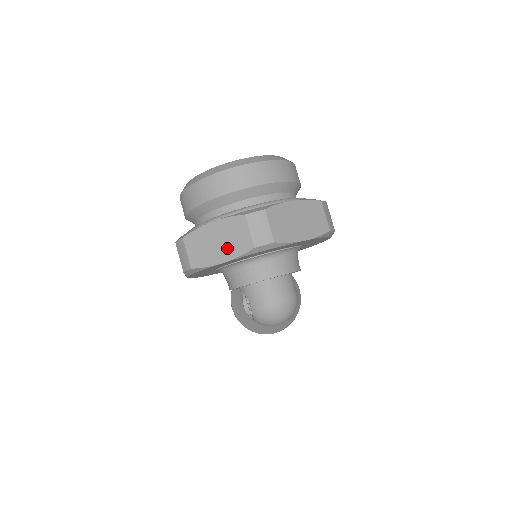
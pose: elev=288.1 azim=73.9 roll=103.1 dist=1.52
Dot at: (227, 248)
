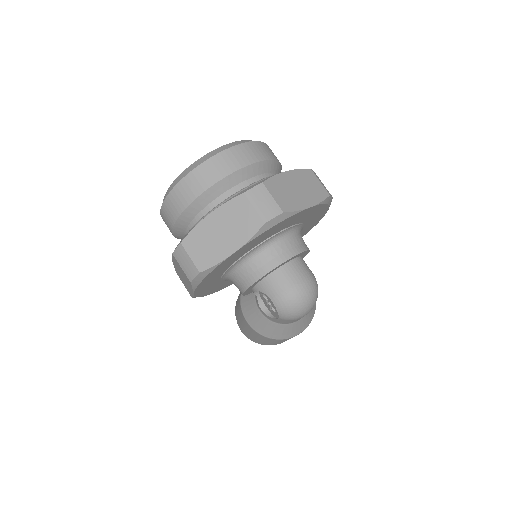
Dot at: (234, 235)
